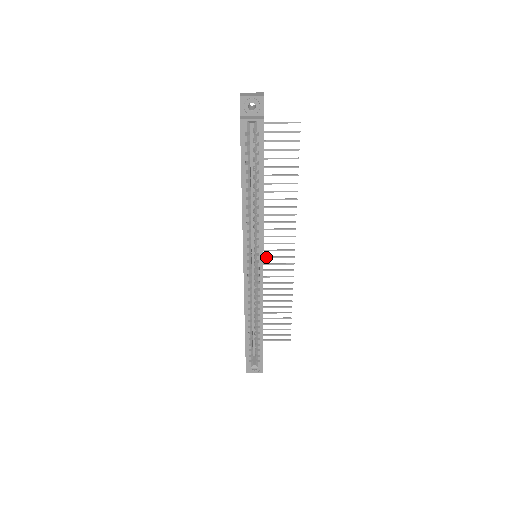
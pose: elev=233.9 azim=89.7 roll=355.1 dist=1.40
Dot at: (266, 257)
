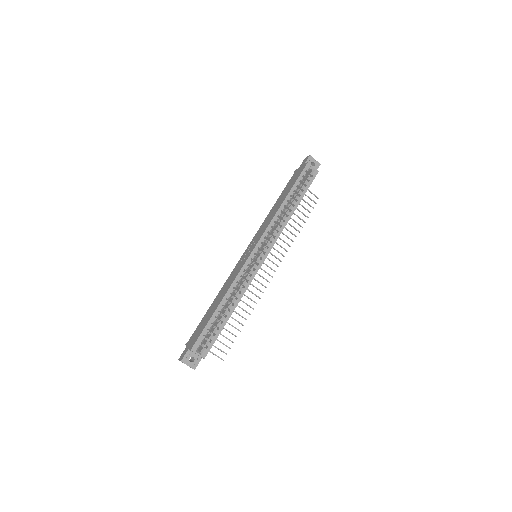
Dot at: occluded
